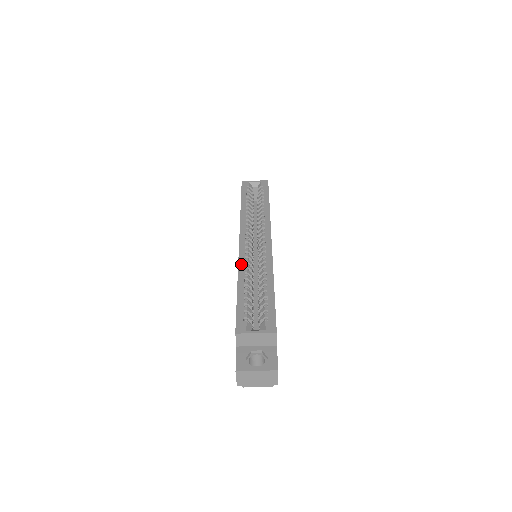
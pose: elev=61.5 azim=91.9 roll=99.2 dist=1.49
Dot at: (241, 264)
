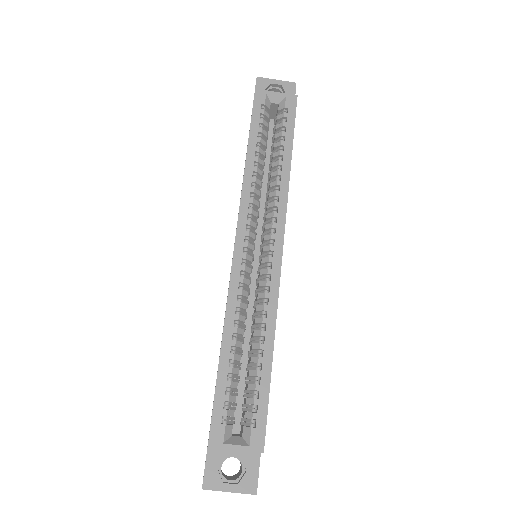
Dot at: (231, 300)
